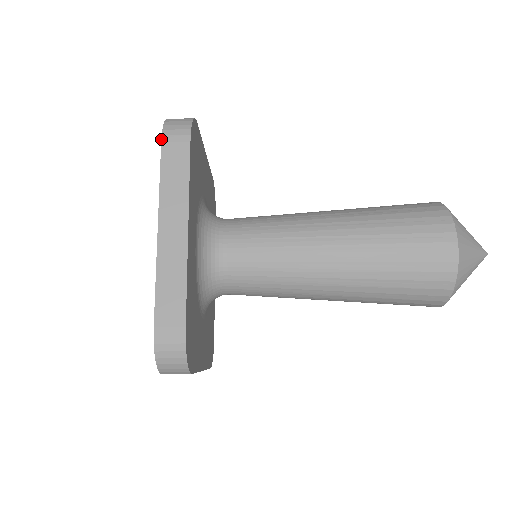
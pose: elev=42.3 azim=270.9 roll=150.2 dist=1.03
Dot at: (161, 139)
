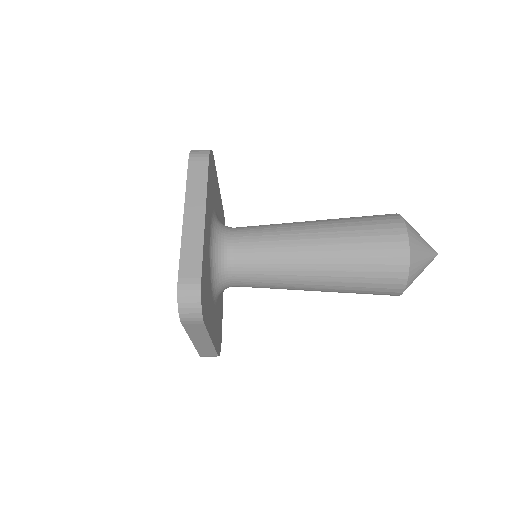
Dot at: (188, 159)
